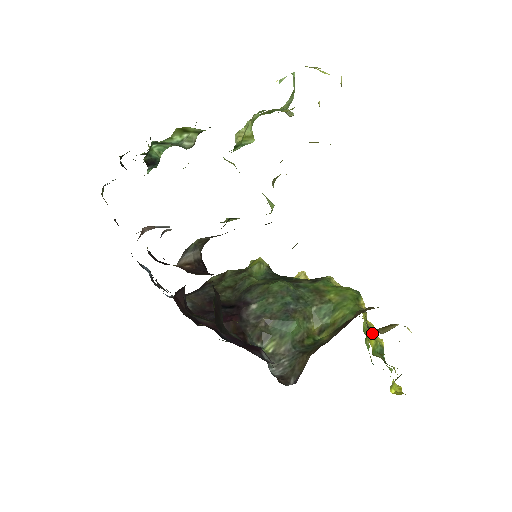
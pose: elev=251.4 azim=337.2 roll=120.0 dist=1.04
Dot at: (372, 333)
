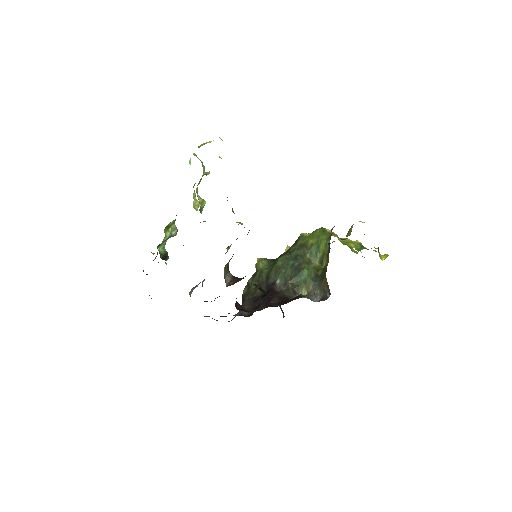
Dot at: (348, 242)
